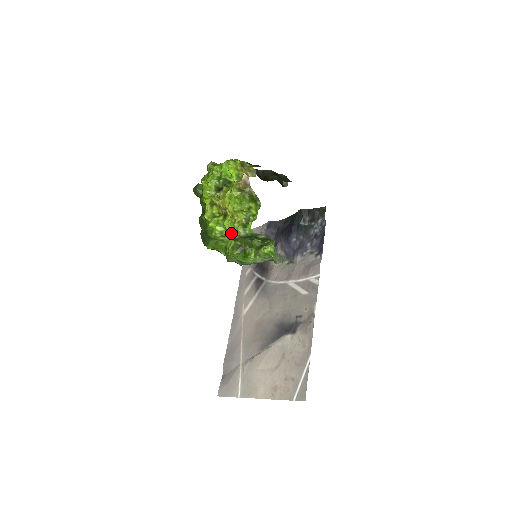
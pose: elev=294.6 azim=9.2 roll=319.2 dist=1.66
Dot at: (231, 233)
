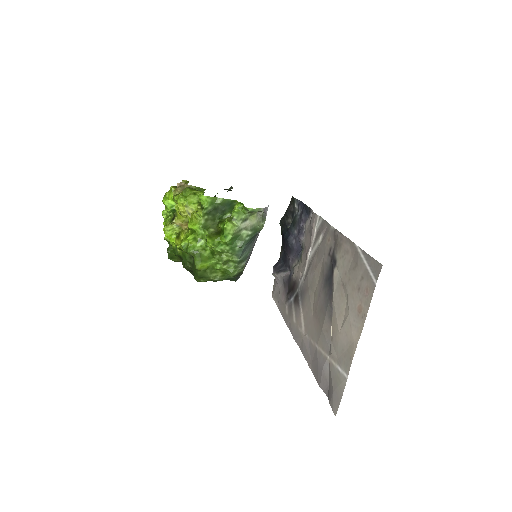
Dot at: (200, 229)
